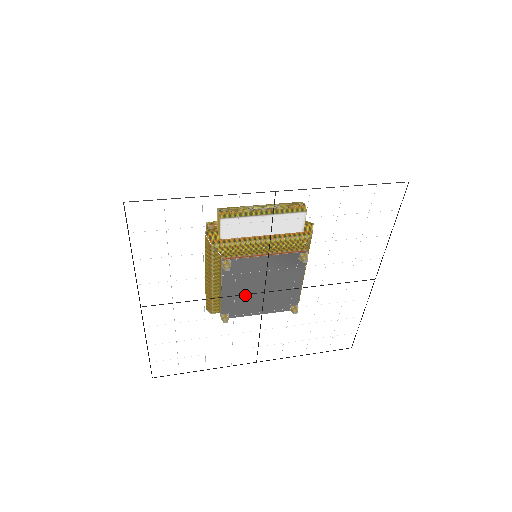
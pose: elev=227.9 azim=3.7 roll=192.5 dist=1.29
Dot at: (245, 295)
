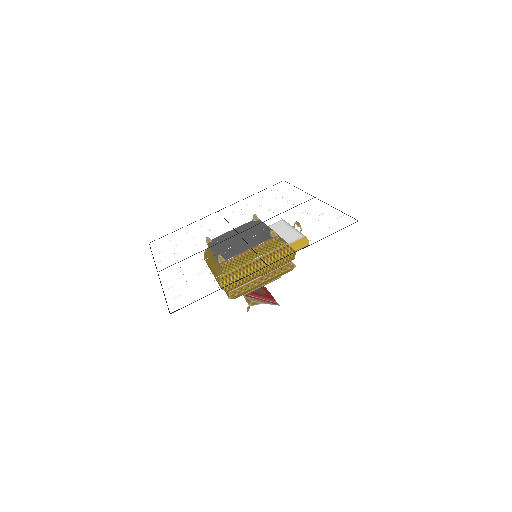
Dot at: (231, 238)
